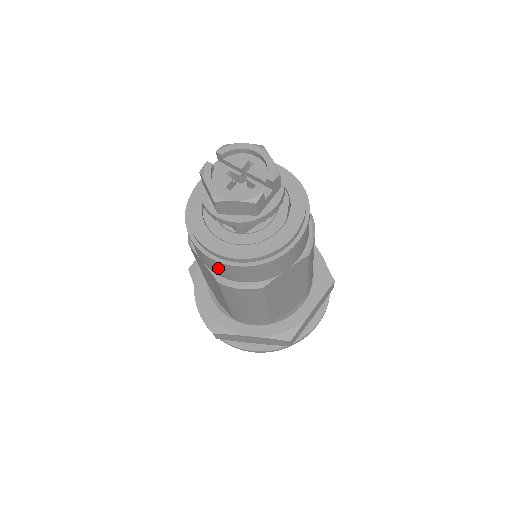
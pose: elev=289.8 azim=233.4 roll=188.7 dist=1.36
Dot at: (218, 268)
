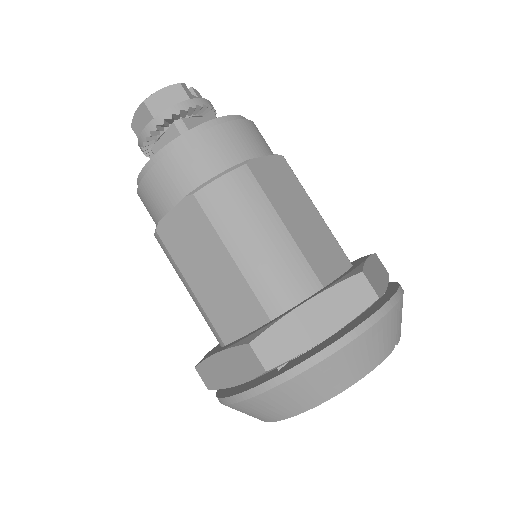
Dot at: (181, 169)
